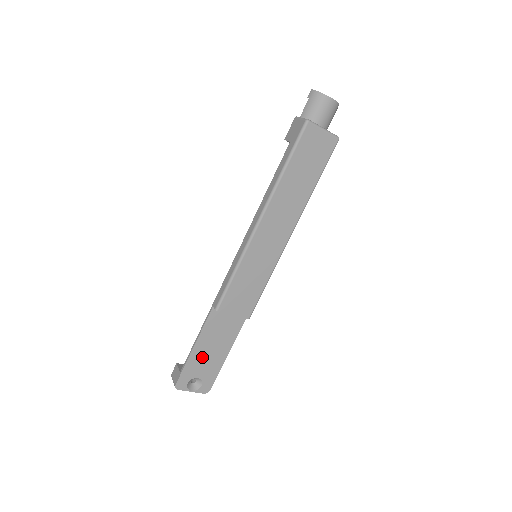
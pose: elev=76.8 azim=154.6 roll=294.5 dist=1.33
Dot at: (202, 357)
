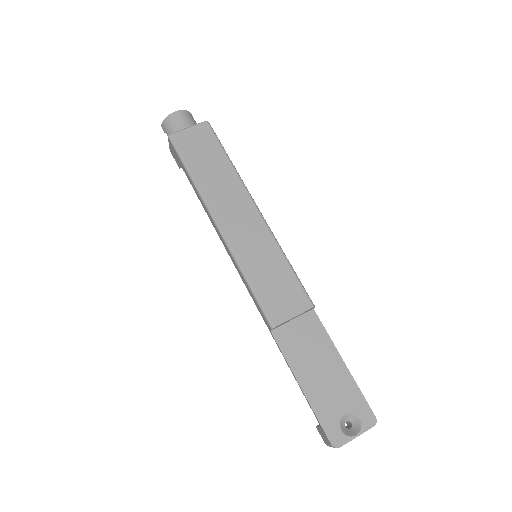
Dot at: (321, 389)
